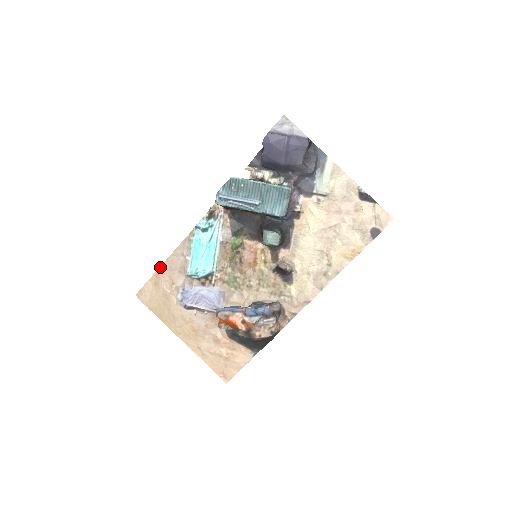
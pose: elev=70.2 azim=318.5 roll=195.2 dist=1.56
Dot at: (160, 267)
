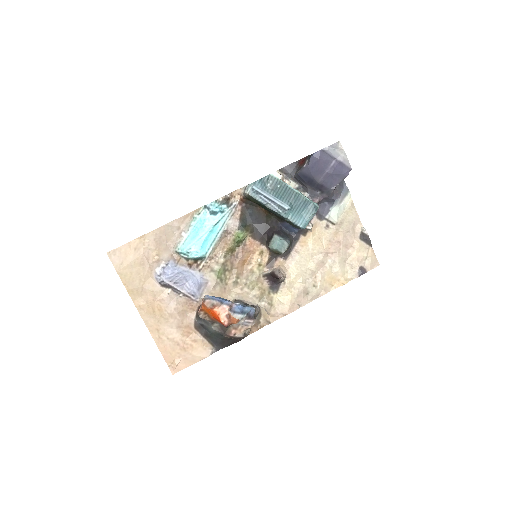
Dot at: (149, 233)
